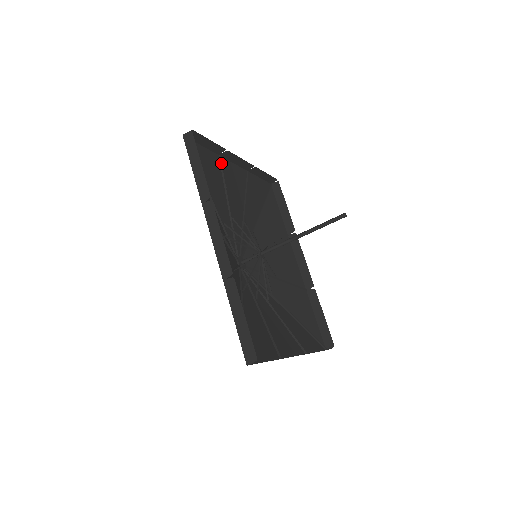
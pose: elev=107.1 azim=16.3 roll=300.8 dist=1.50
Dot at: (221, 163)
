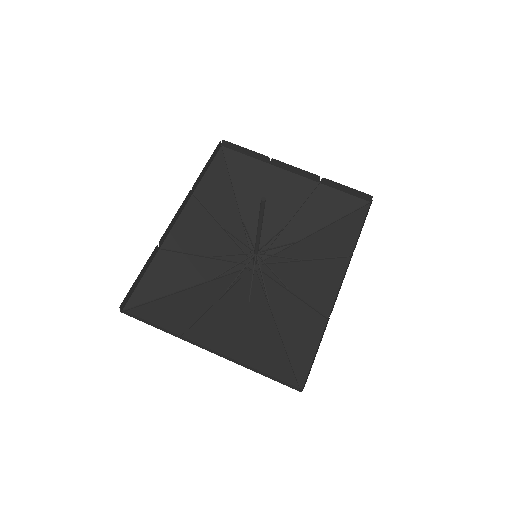
Dot at: (268, 171)
